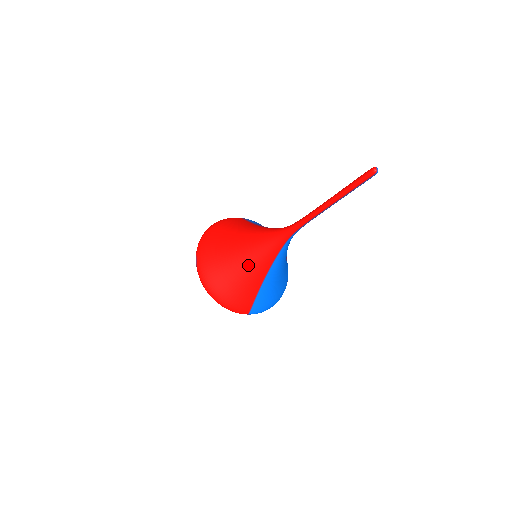
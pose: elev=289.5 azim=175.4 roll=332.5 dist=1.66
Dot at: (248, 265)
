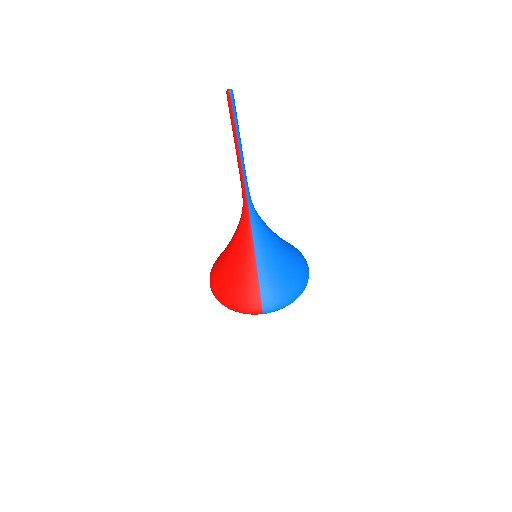
Dot at: (236, 258)
